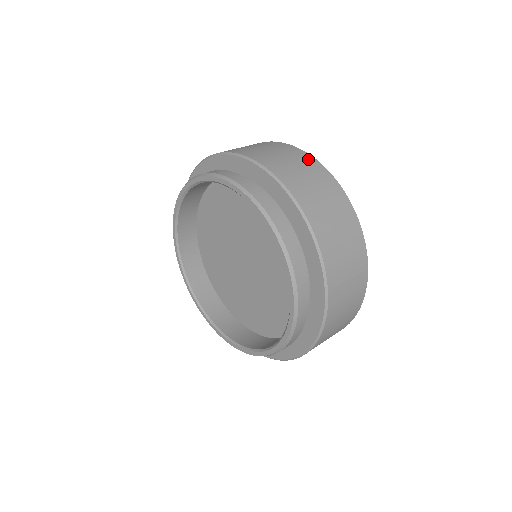
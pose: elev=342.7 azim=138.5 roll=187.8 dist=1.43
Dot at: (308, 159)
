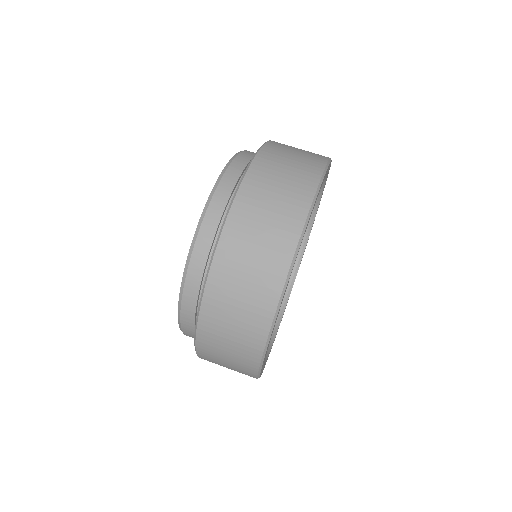
Dot at: occluded
